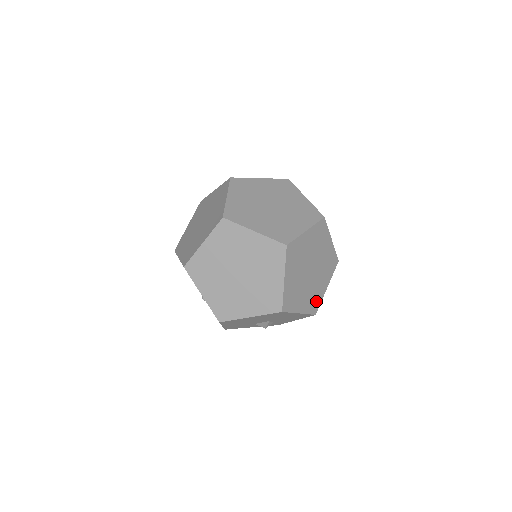
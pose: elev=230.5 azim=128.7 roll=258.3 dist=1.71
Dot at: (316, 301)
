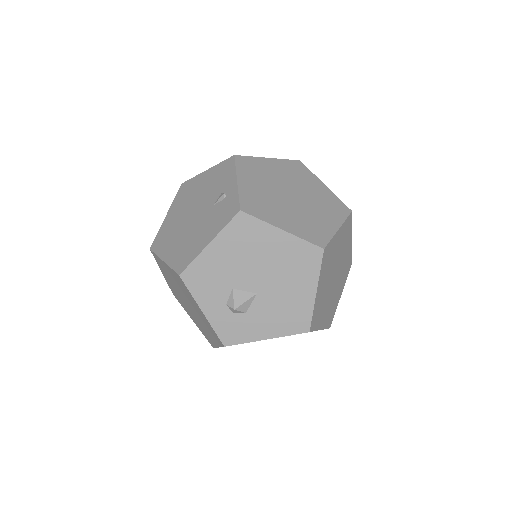
Dot at: (317, 318)
